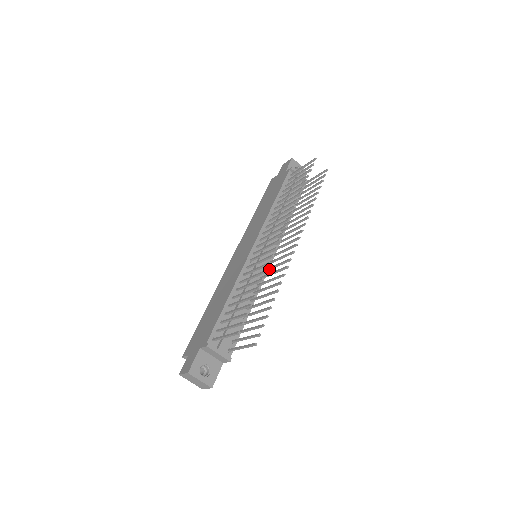
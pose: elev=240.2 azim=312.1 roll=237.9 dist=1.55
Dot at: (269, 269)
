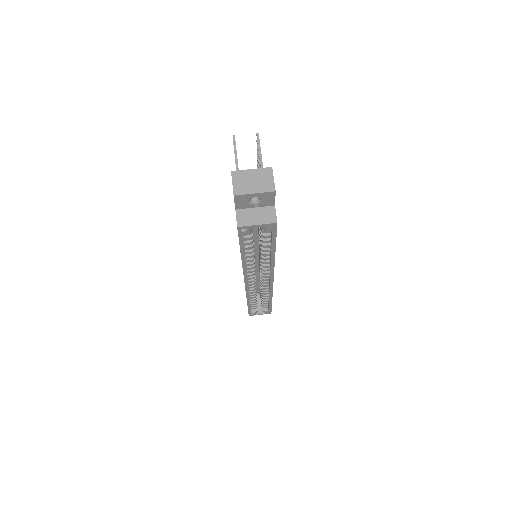
Dot at: occluded
